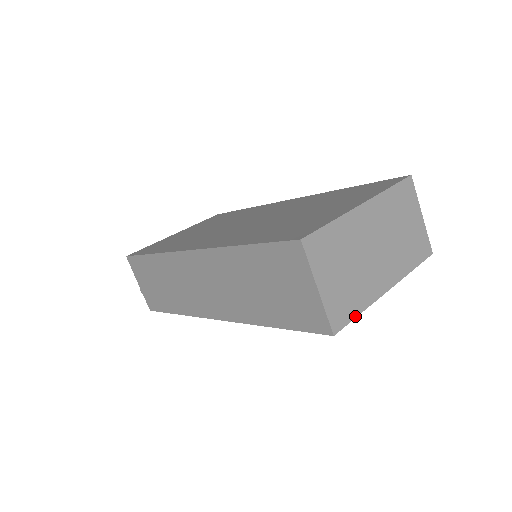
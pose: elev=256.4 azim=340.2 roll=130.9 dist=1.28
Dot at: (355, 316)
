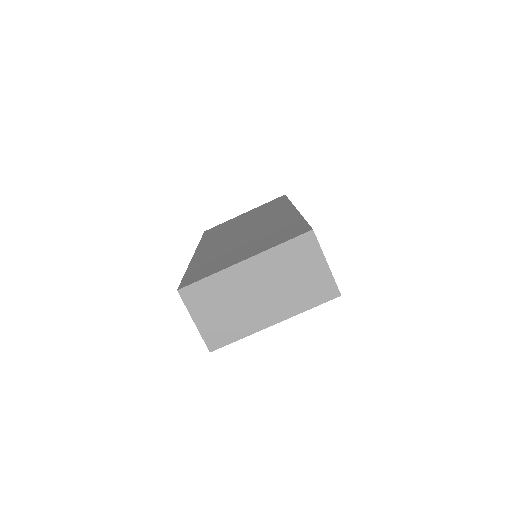
Dot at: (233, 341)
